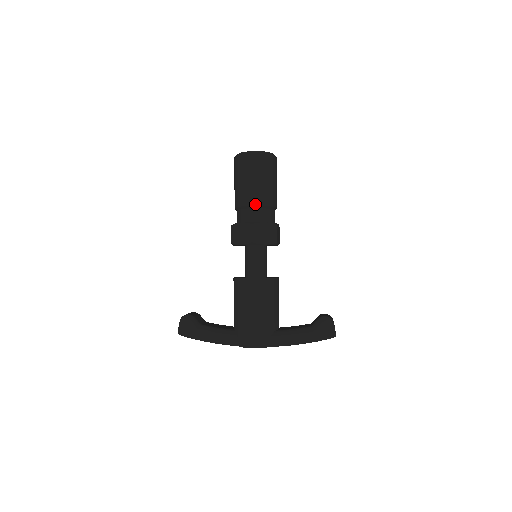
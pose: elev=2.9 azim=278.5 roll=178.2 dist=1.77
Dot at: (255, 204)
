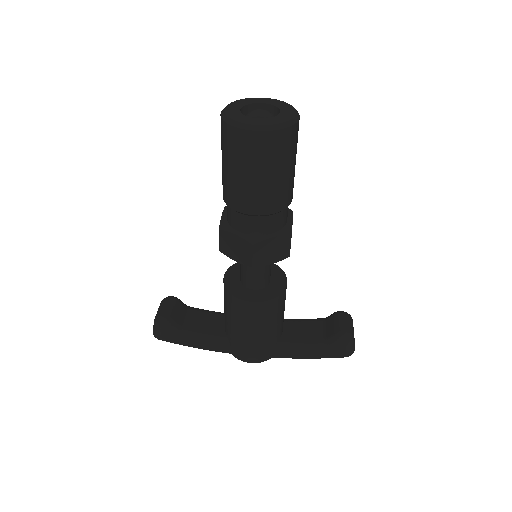
Dot at: (259, 213)
